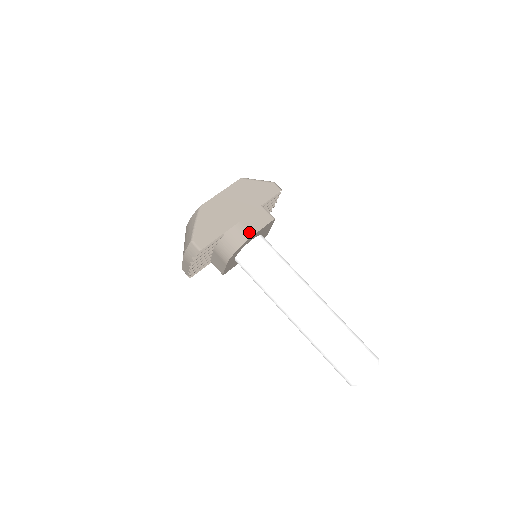
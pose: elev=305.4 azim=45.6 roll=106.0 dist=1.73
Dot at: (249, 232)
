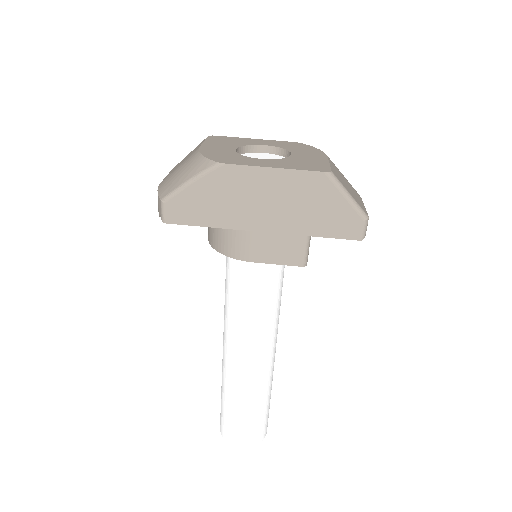
Dot at: (251, 254)
